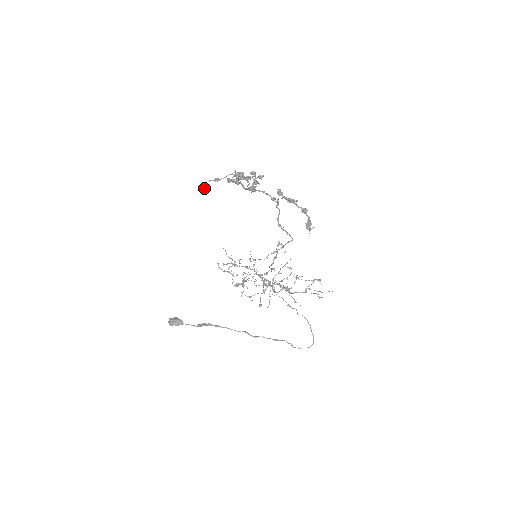
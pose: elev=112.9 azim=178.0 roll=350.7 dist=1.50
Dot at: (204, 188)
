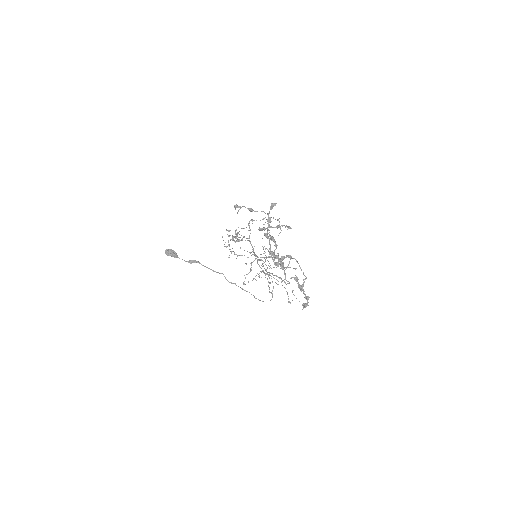
Dot at: occluded
